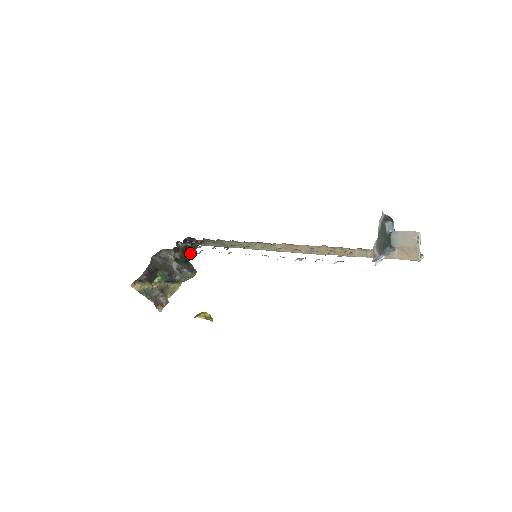
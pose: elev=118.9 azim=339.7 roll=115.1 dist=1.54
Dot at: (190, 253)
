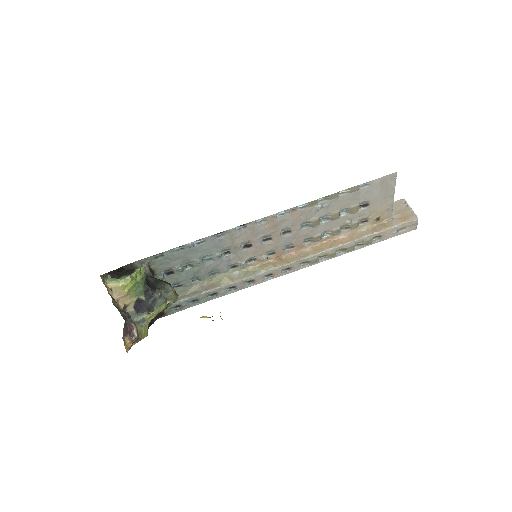
Dot at: occluded
